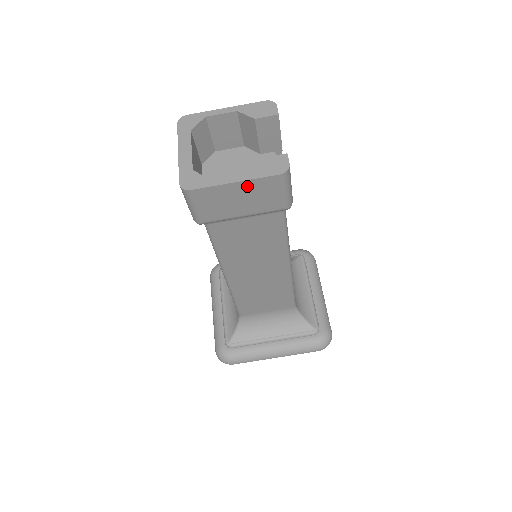
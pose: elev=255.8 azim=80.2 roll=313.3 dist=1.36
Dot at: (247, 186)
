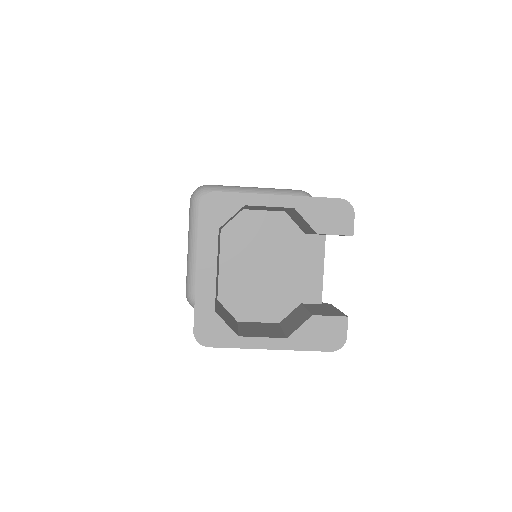
Dot at: (283, 346)
